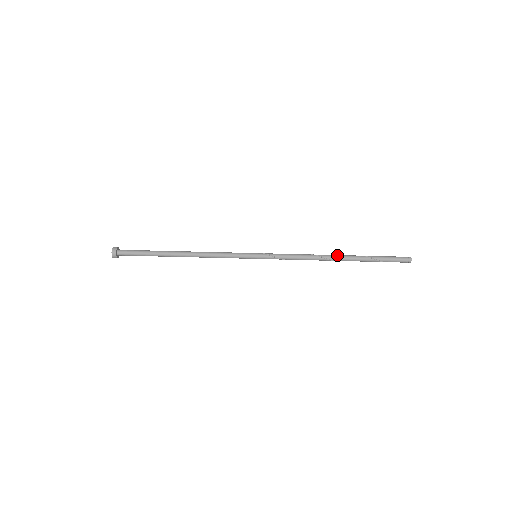
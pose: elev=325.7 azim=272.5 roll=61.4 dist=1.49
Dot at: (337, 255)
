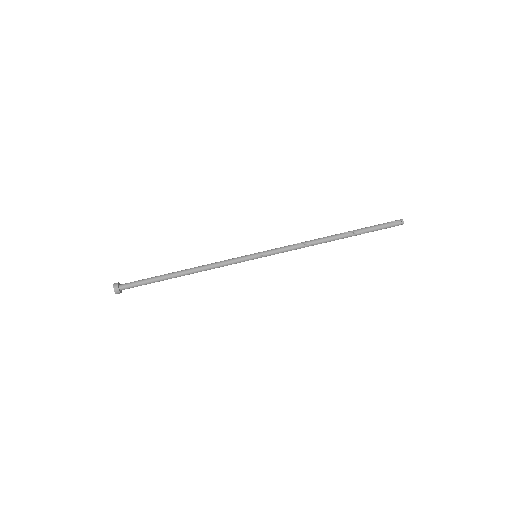
Dot at: (334, 240)
